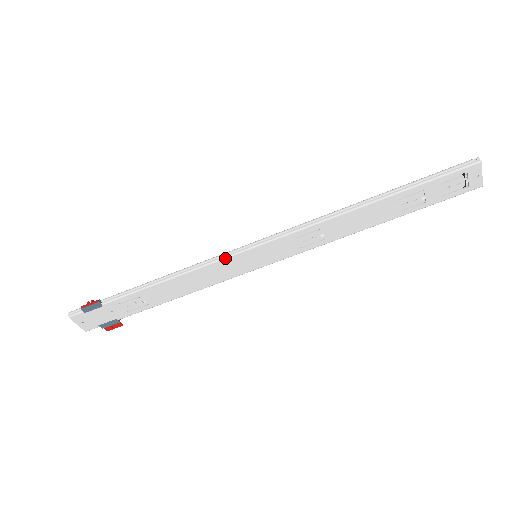
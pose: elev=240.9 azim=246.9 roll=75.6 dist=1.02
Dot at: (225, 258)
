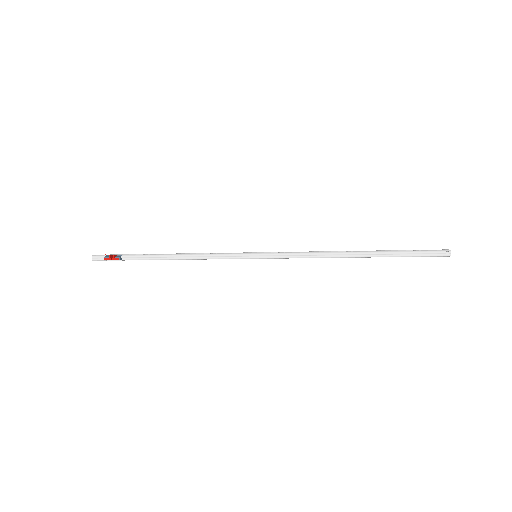
Dot at: occluded
